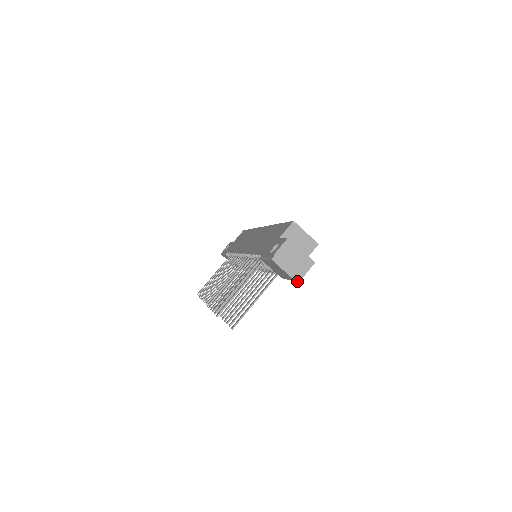
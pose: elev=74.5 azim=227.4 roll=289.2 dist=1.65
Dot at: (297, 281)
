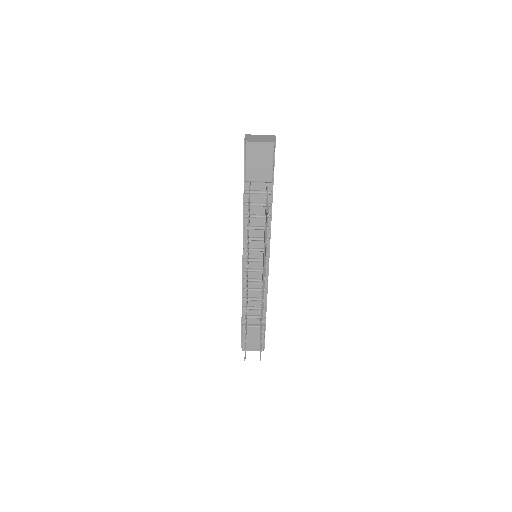
Dot at: (274, 142)
